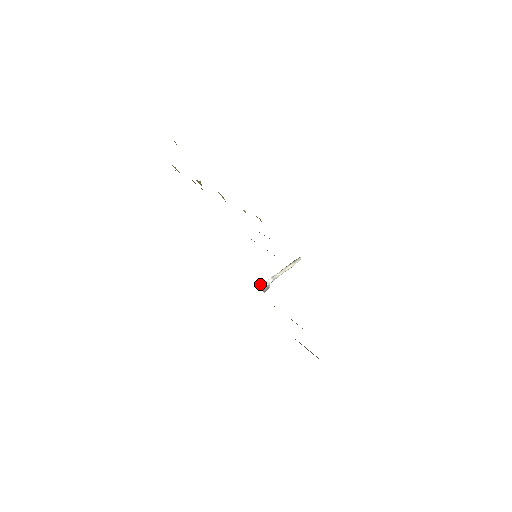
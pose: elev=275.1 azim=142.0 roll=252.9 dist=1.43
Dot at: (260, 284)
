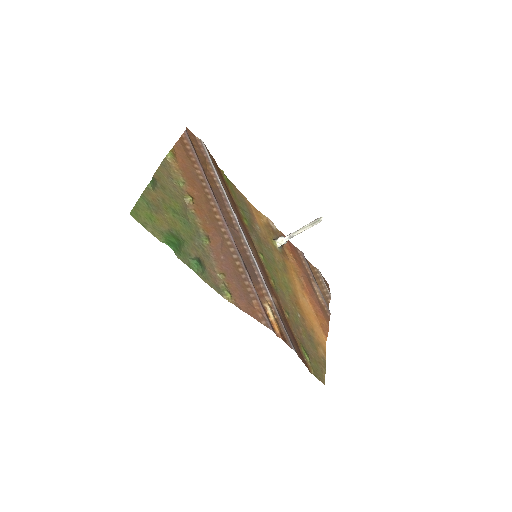
Dot at: (276, 242)
